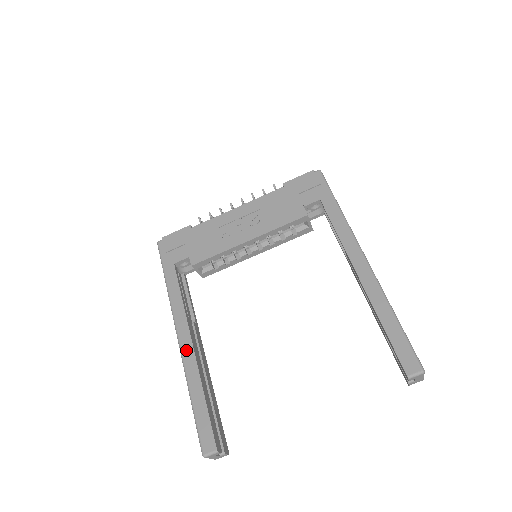
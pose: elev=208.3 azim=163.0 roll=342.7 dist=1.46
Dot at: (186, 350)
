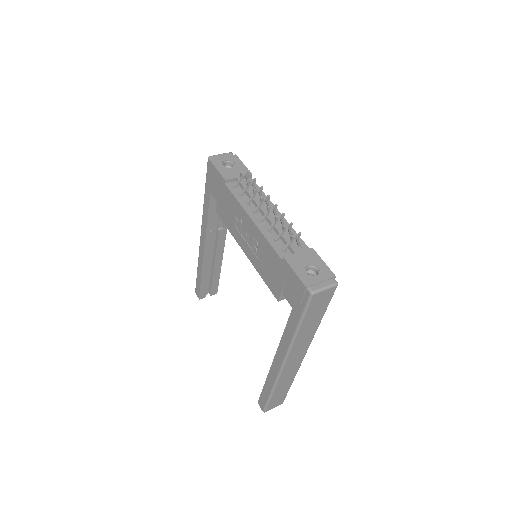
Dot at: (201, 249)
